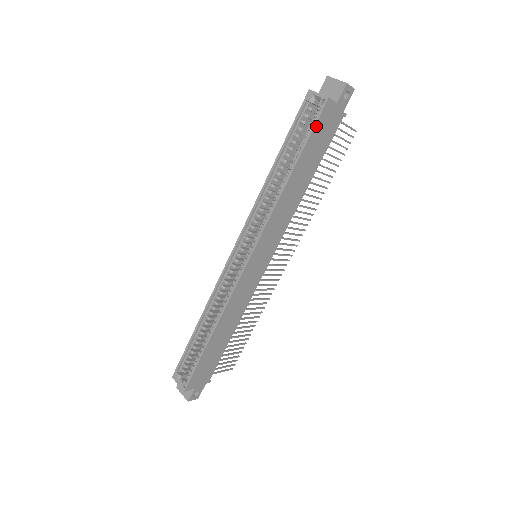
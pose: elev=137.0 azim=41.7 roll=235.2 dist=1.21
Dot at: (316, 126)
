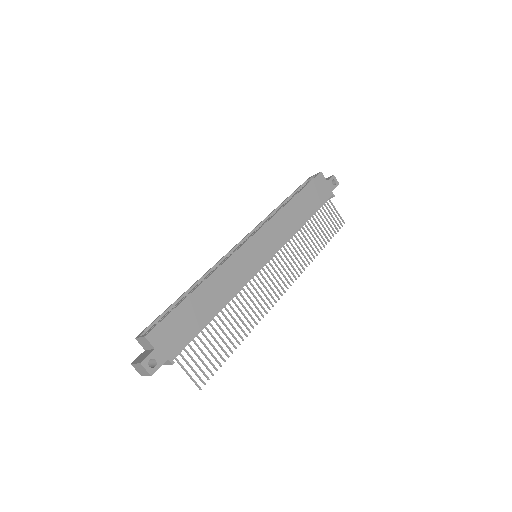
Dot at: (312, 182)
